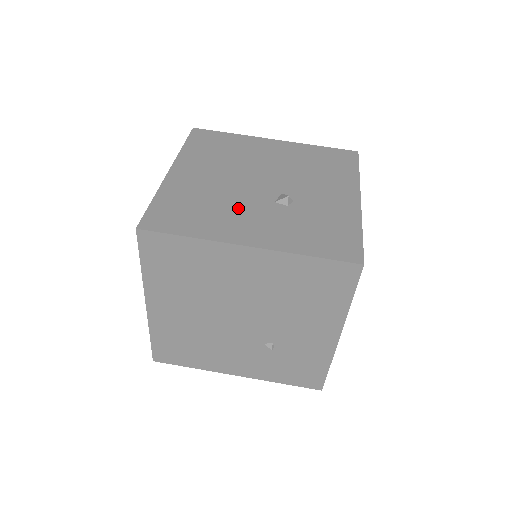
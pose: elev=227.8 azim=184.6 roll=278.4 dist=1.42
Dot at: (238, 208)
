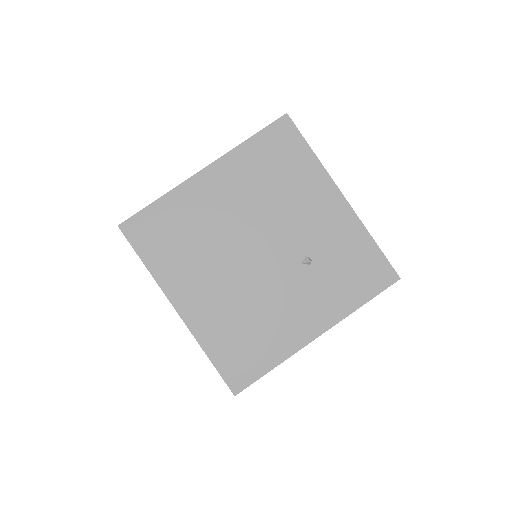
Dot at: occluded
